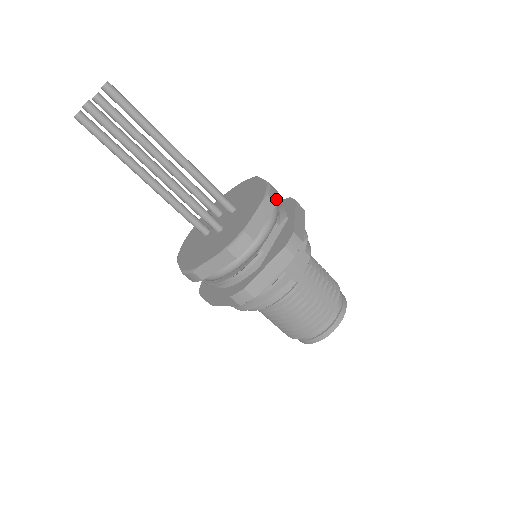
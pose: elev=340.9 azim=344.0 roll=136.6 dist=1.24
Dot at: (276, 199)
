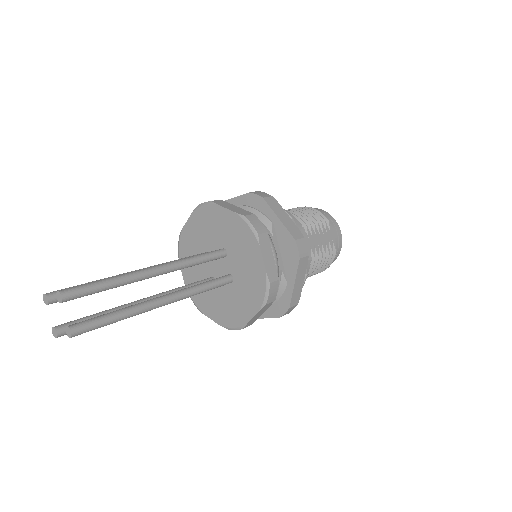
Dot at: (262, 227)
